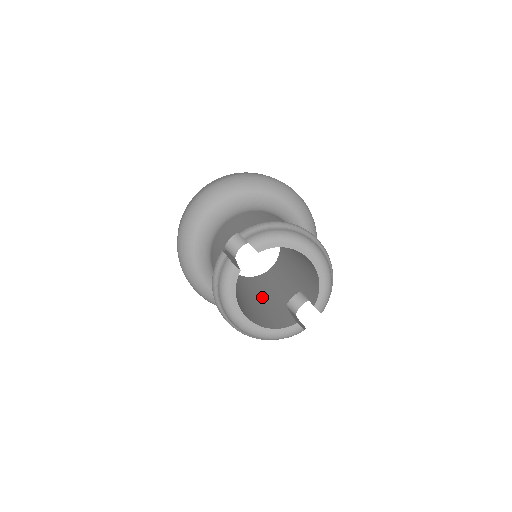
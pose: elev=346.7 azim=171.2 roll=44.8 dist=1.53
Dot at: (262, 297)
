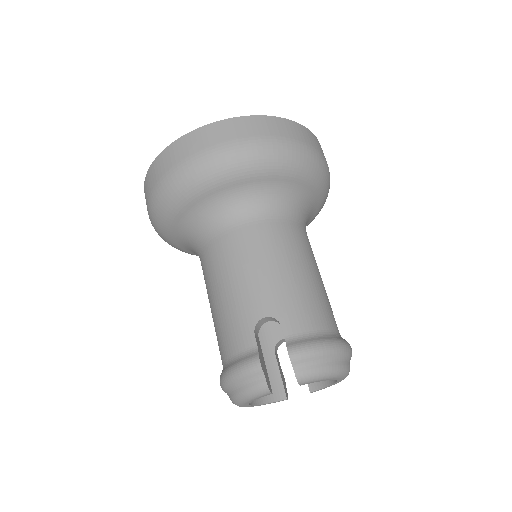
Dot at: occluded
